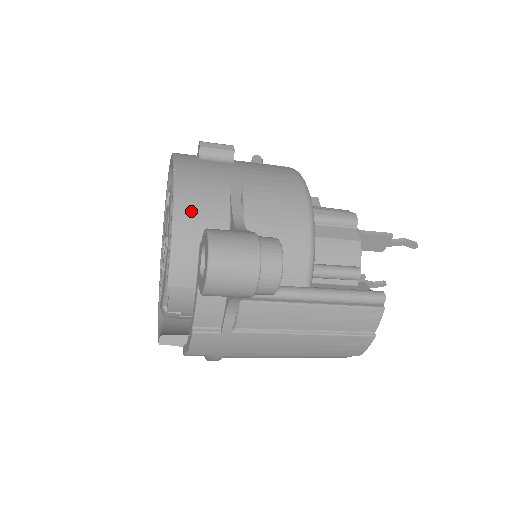
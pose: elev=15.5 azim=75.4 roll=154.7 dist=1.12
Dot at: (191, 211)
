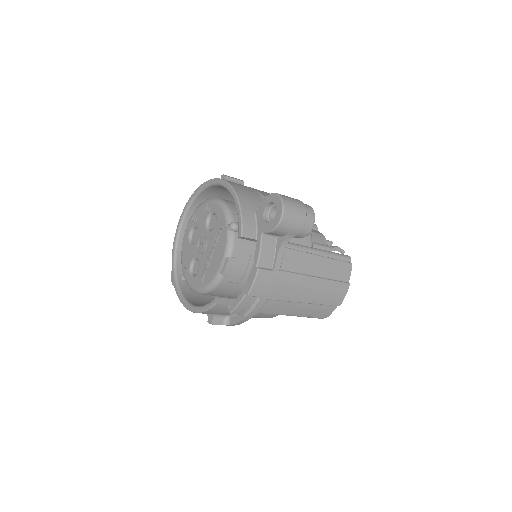
Dot at: (245, 196)
